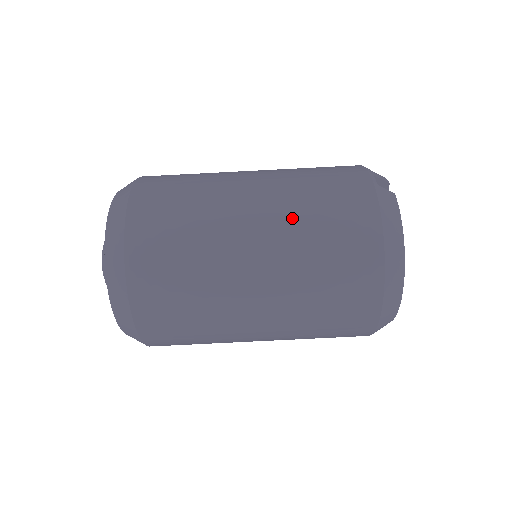
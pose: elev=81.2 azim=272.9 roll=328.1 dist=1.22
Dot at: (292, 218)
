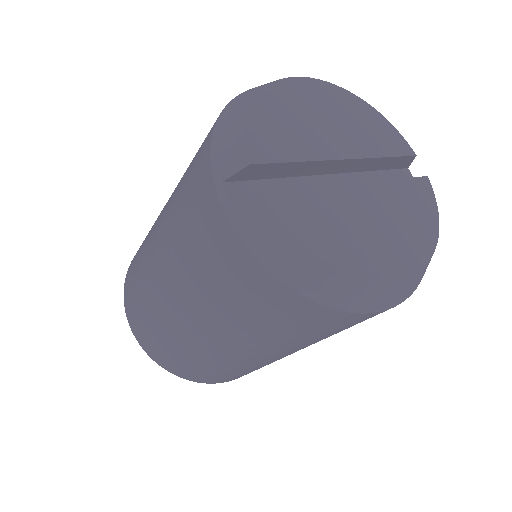
Dot at: (209, 309)
